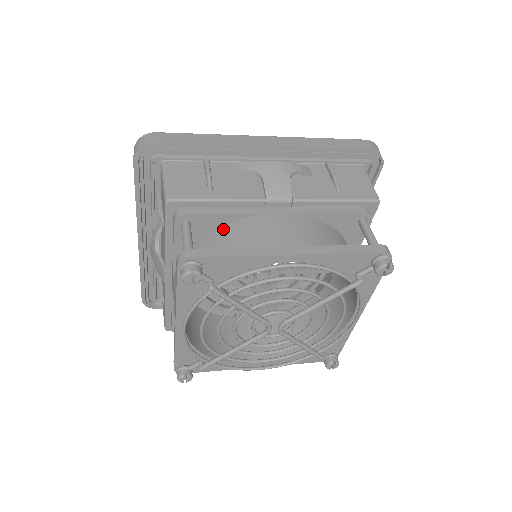
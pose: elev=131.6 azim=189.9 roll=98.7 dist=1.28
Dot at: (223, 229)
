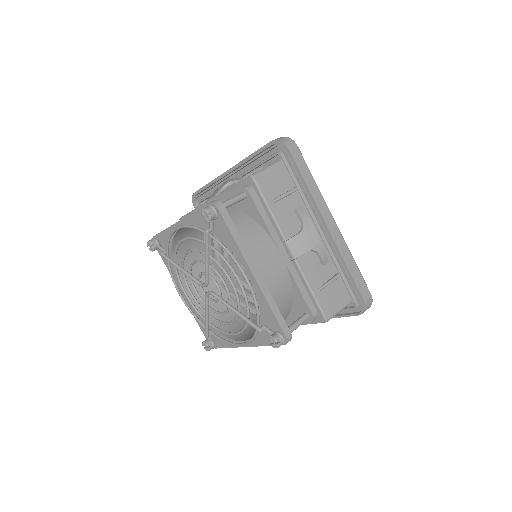
Dot at: (253, 222)
